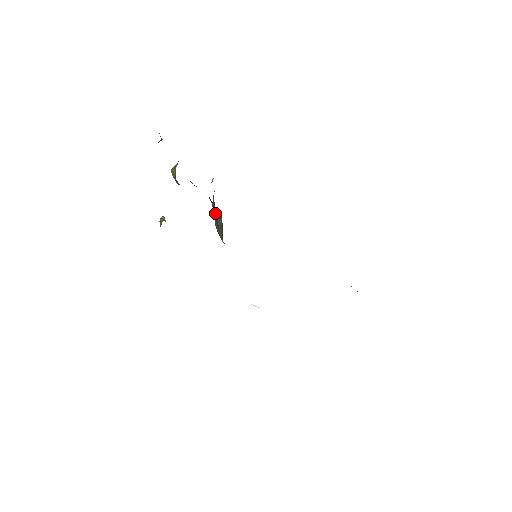
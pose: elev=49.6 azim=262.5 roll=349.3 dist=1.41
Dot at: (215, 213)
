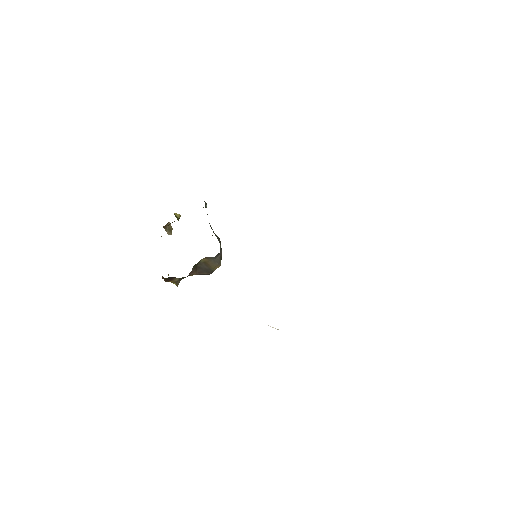
Dot at: occluded
